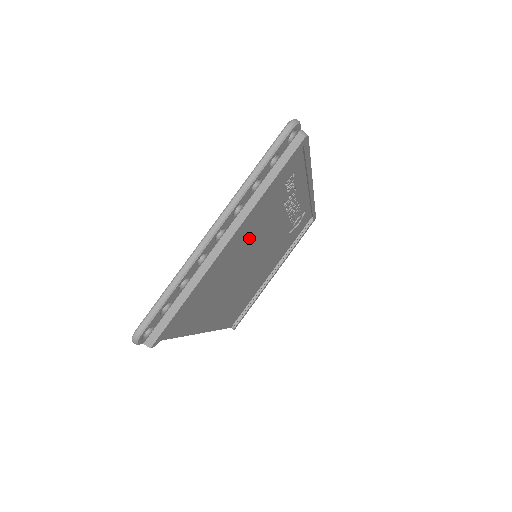
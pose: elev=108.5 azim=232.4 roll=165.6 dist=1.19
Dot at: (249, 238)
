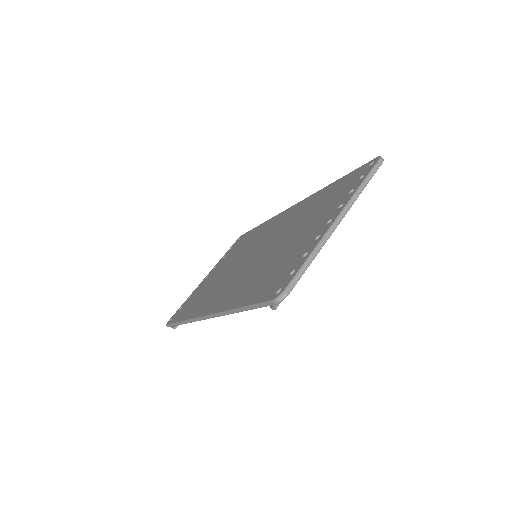
Dot at: occluded
